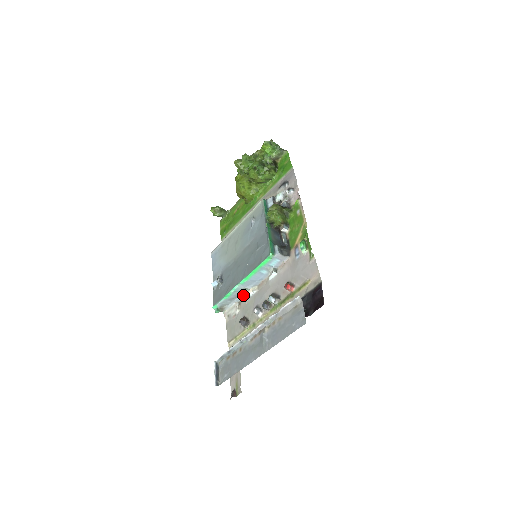
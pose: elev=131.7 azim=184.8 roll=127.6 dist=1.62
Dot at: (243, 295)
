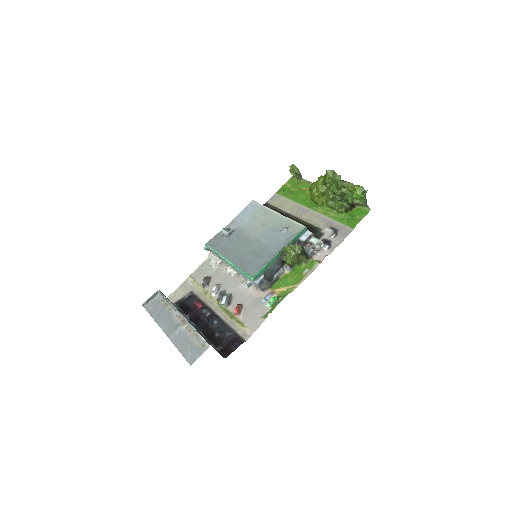
Dot at: (226, 263)
